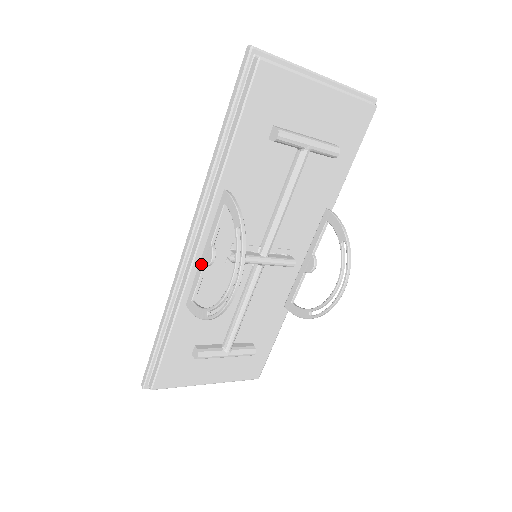
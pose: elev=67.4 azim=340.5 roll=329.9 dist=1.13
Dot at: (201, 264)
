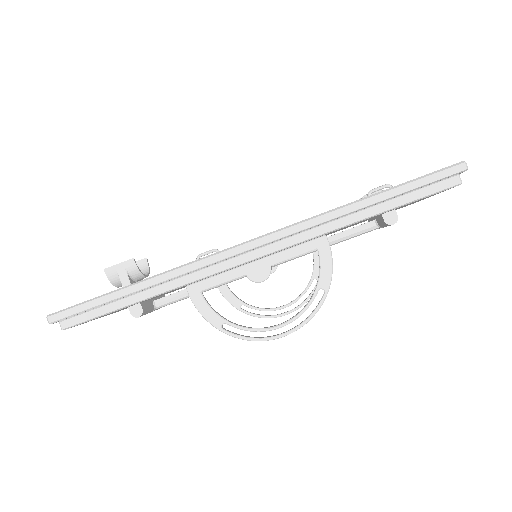
Dot at: (242, 271)
